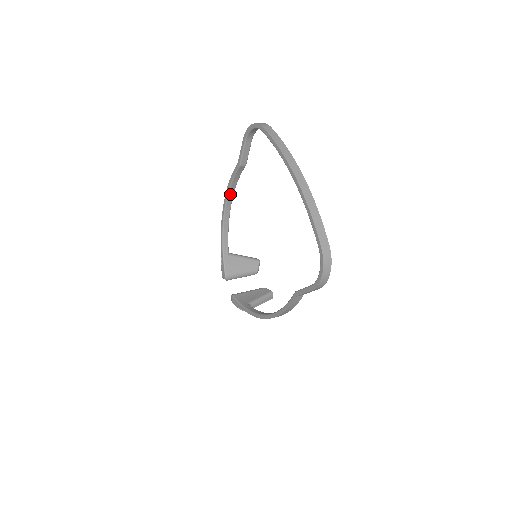
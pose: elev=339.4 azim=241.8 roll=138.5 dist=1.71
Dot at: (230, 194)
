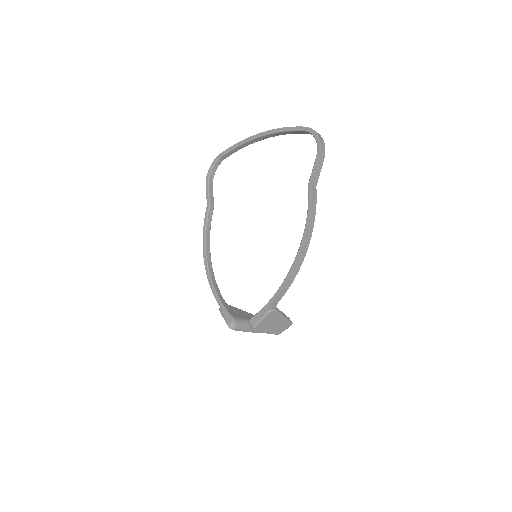
Dot at: (207, 243)
